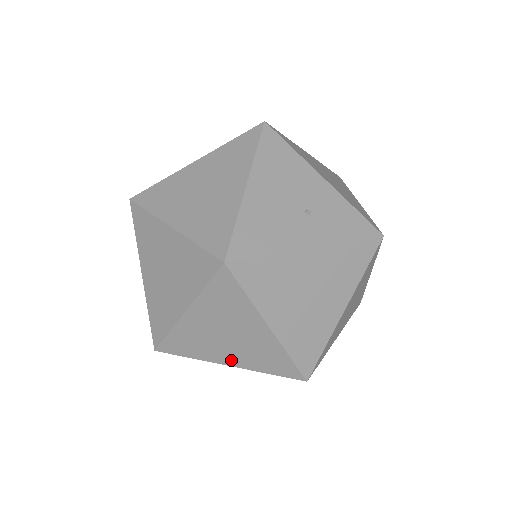
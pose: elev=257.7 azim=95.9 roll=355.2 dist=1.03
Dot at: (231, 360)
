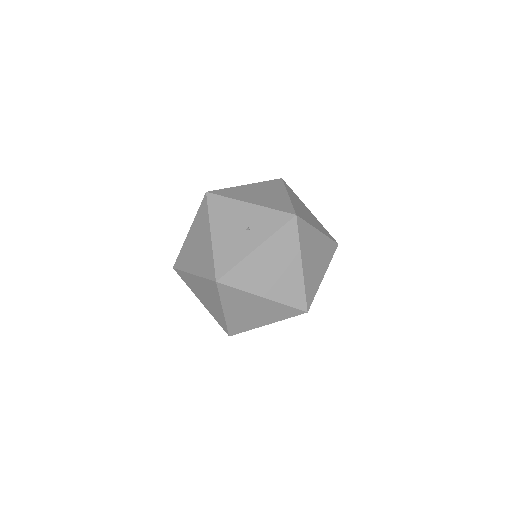
Dot at: (264, 322)
